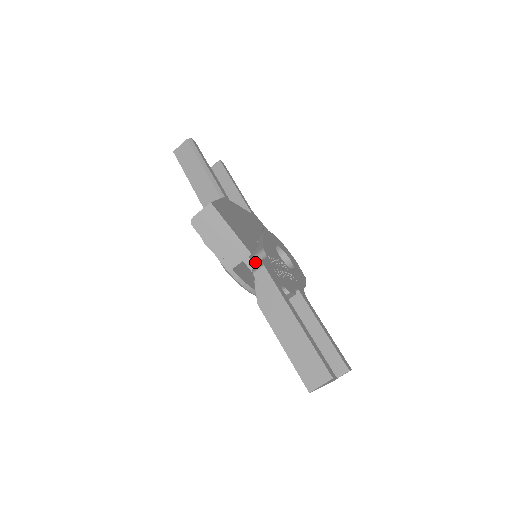
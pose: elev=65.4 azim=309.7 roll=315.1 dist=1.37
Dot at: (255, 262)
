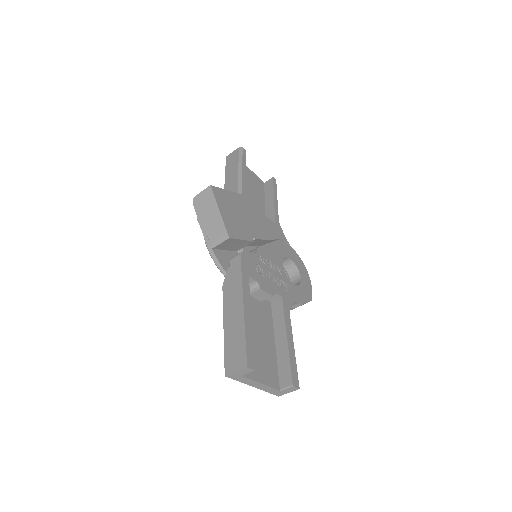
Dot at: occluded
